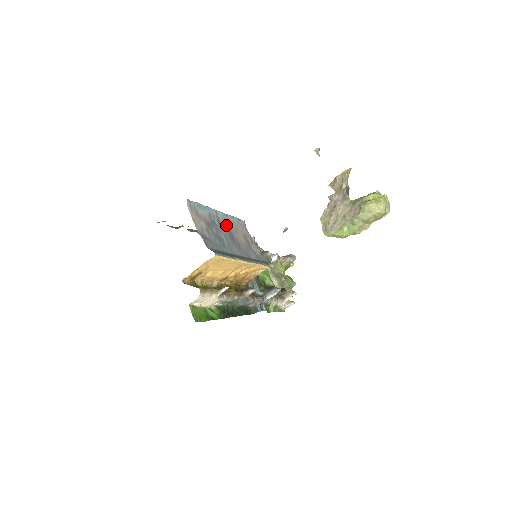
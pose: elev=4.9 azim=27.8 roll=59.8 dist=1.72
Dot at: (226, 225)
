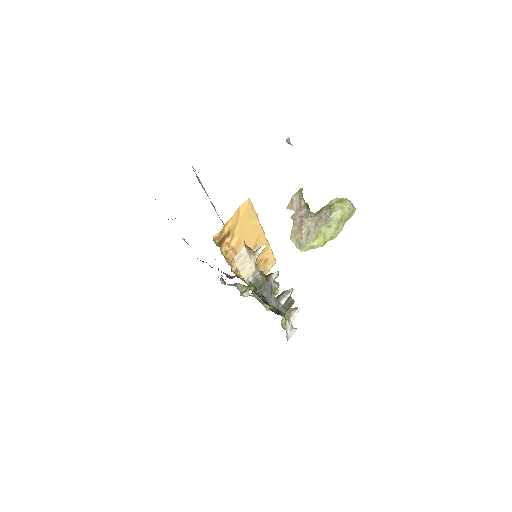
Dot at: occluded
